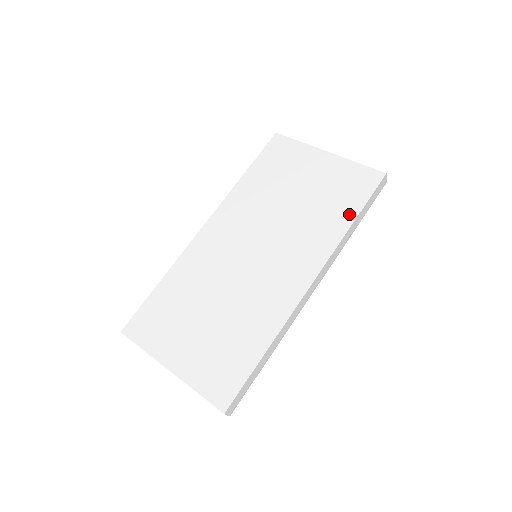
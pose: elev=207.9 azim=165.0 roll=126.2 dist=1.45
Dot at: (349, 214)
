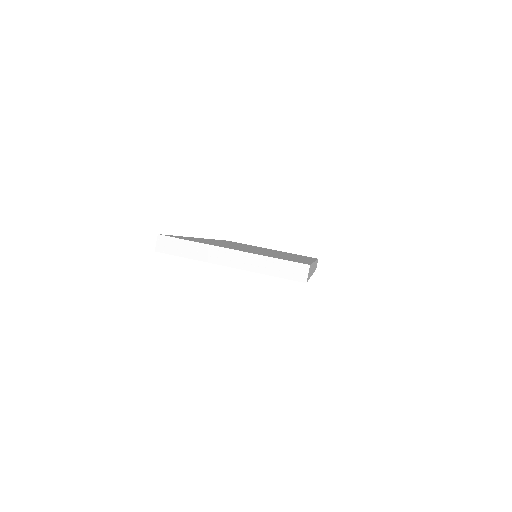
Dot at: (311, 258)
